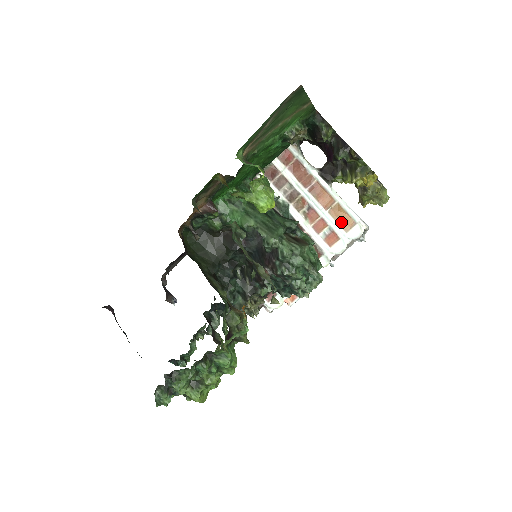
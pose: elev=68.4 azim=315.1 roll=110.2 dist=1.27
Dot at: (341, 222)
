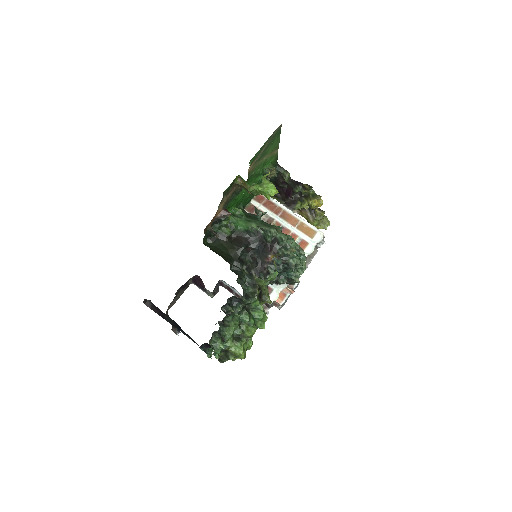
Dot at: (307, 233)
